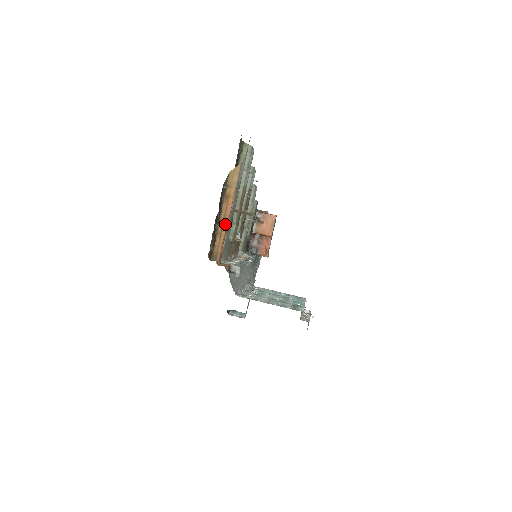
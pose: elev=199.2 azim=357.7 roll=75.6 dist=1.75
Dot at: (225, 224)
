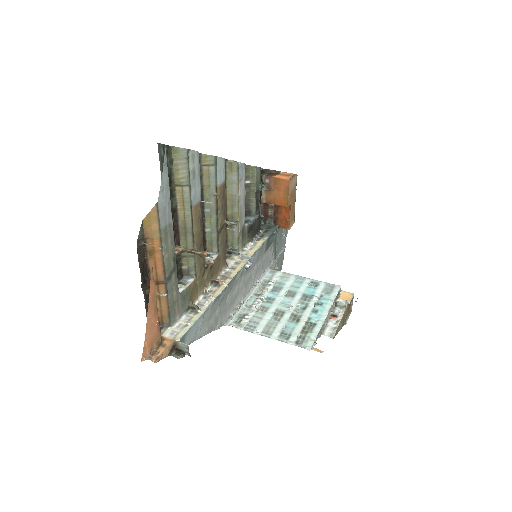
Dot at: (161, 285)
